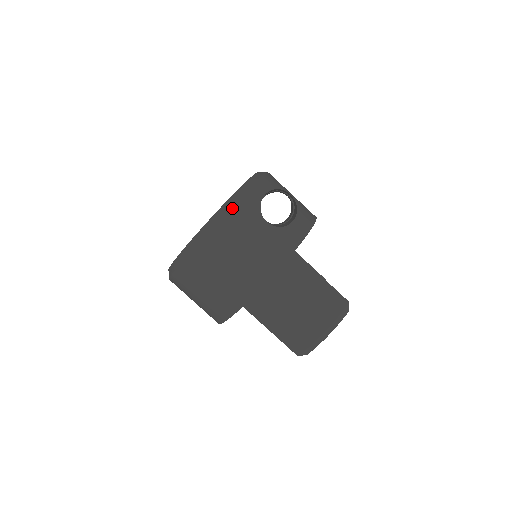
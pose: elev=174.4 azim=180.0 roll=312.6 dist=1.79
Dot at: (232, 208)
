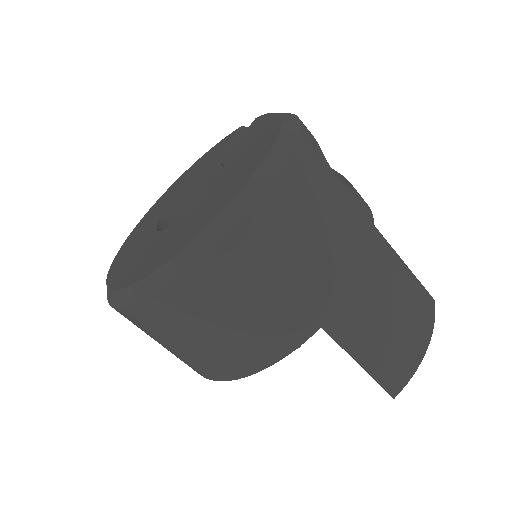
Dot at: (298, 144)
